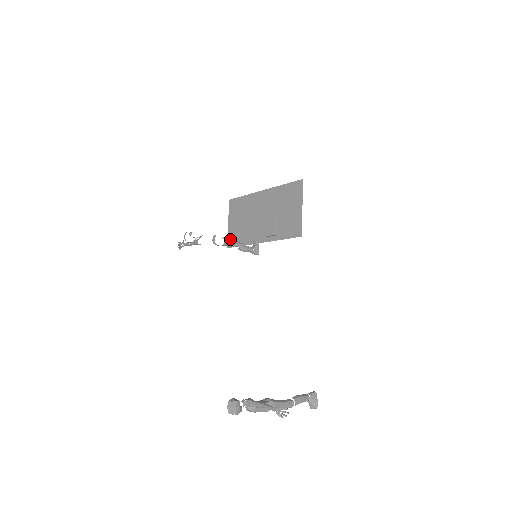
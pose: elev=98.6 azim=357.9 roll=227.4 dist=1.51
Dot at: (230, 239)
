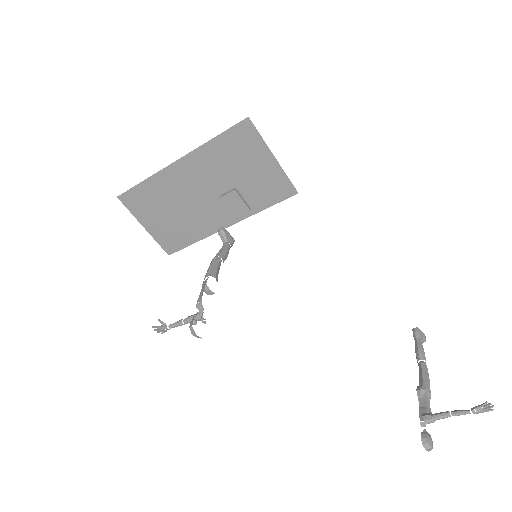
Dot at: (212, 266)
